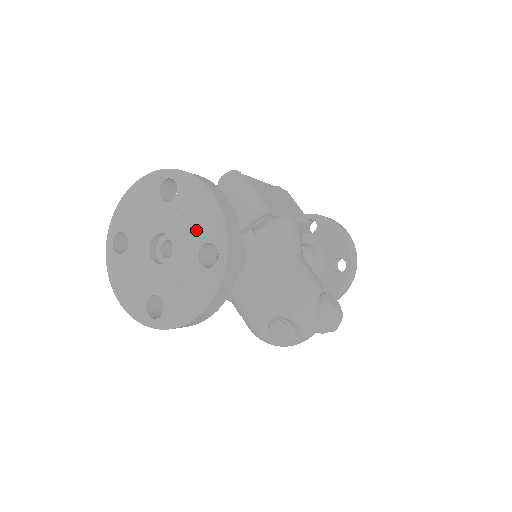
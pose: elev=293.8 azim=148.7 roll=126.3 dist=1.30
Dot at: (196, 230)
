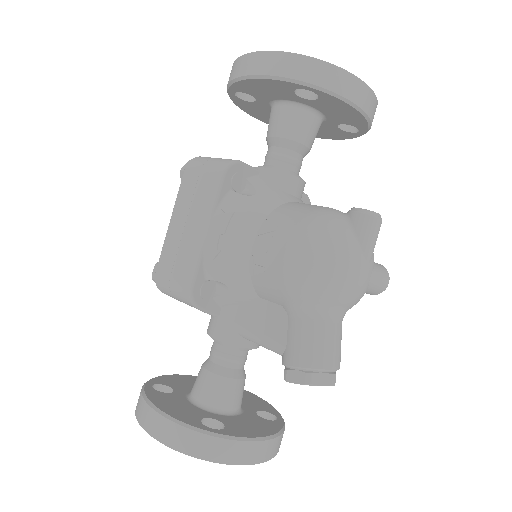
Dot at: occluded
